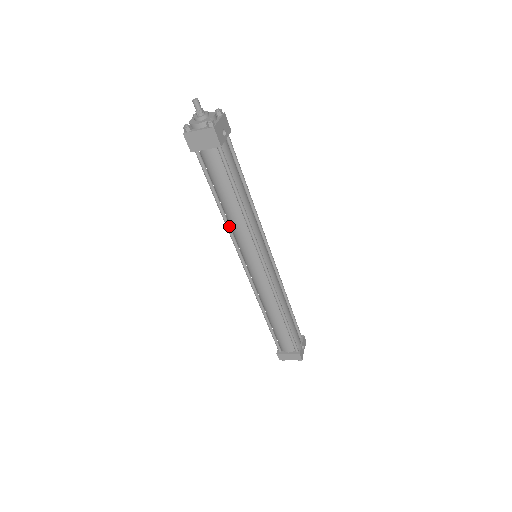
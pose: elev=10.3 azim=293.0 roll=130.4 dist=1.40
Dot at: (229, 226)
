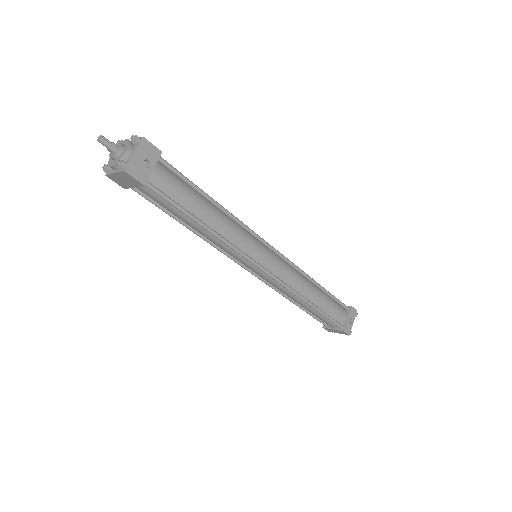
Dot at: (208, 240)
